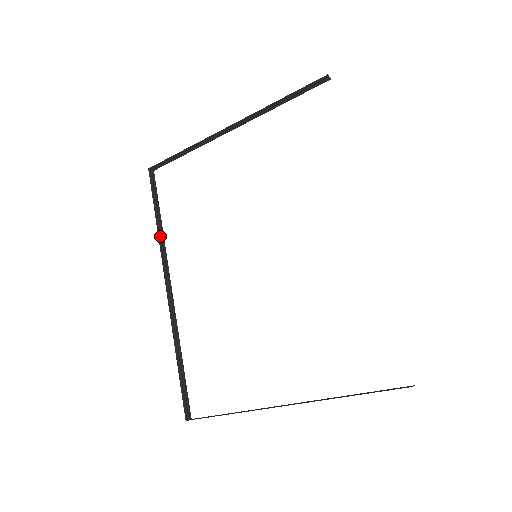
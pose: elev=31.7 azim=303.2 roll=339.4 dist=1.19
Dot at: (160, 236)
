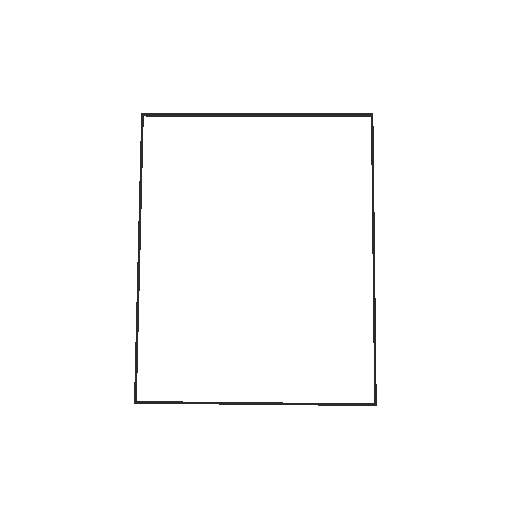
Dot at: (140, 196)
